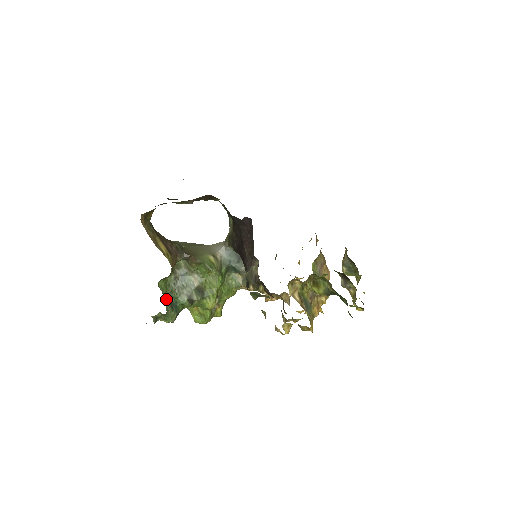
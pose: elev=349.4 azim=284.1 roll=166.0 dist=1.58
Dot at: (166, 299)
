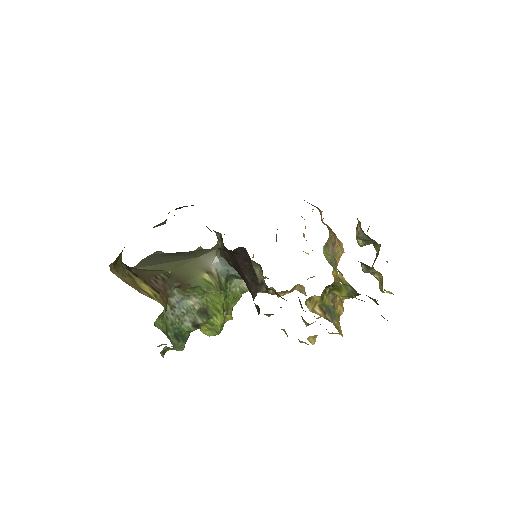
Dot at: (168, 333)
